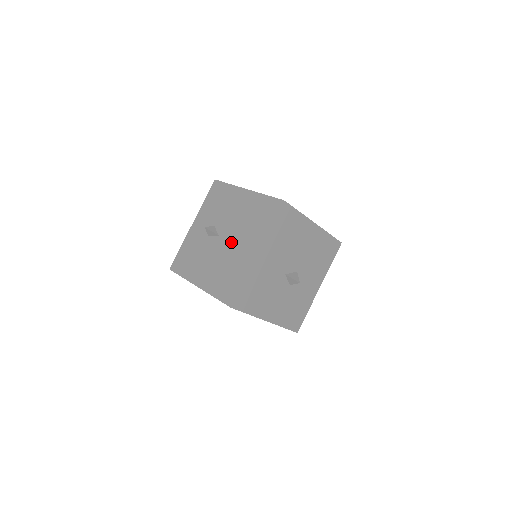
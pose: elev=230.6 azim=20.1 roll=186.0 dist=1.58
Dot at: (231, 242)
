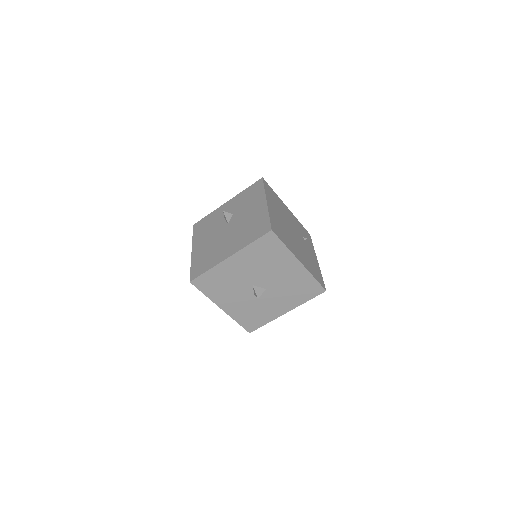
Dot at: (228, 235)
